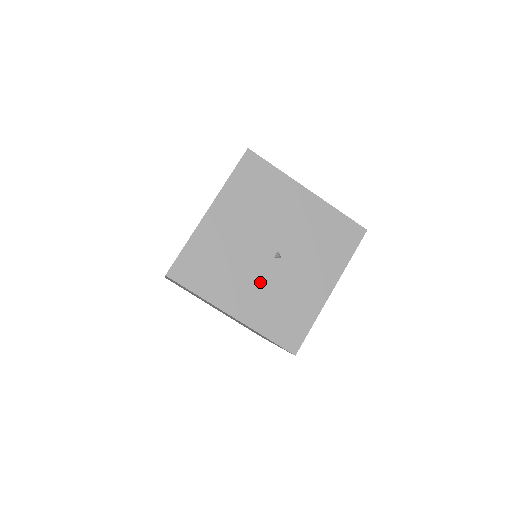
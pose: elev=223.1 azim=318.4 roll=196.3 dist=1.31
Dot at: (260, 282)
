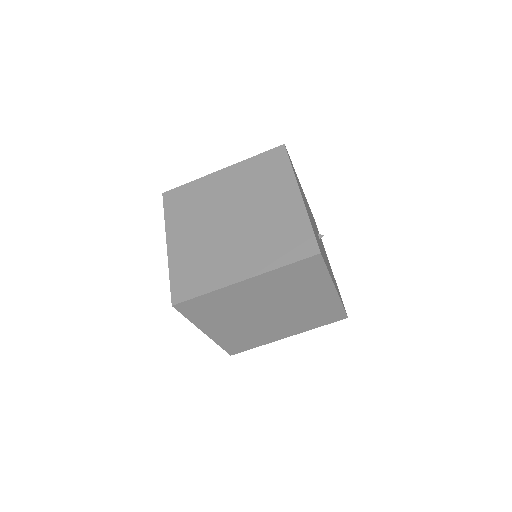
Dot at: (326, 259)
